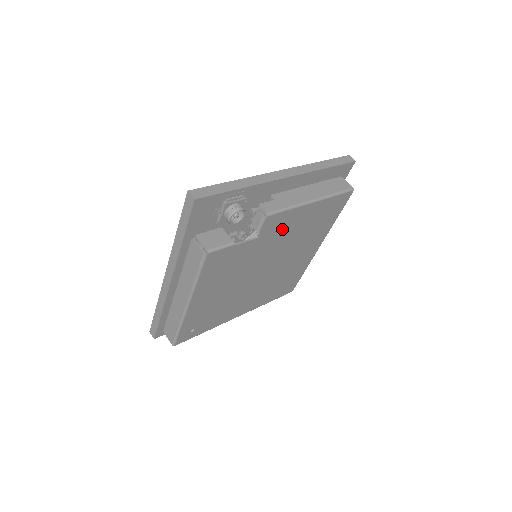
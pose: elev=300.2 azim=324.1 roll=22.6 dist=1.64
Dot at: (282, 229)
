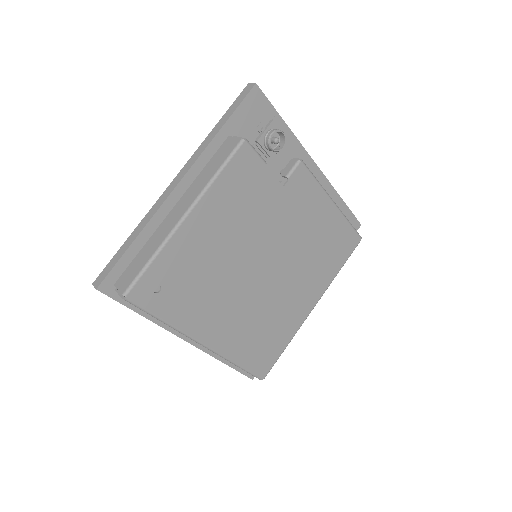
Dot at: (302, 208)
